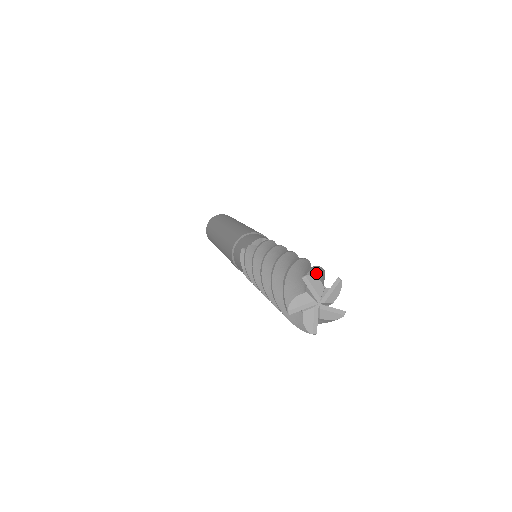
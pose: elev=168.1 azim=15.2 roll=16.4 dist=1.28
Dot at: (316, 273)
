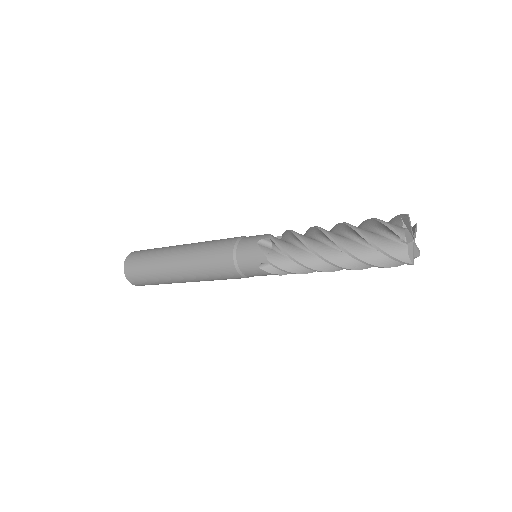
Dot at: occluded
